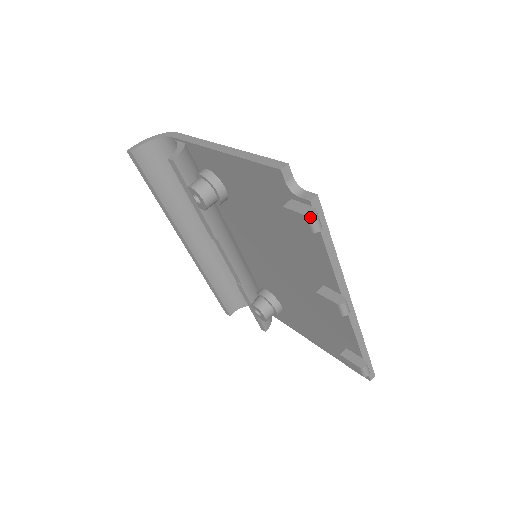
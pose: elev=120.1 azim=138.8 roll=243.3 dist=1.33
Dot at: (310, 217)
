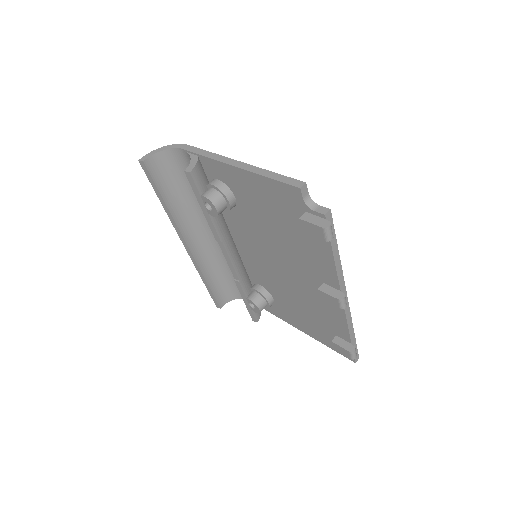
Dot at: (326, 229)
